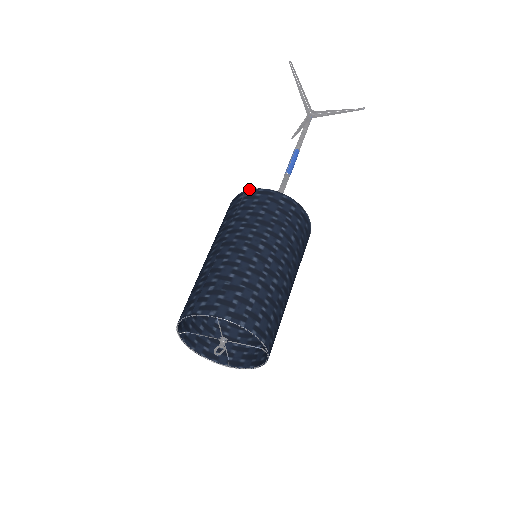
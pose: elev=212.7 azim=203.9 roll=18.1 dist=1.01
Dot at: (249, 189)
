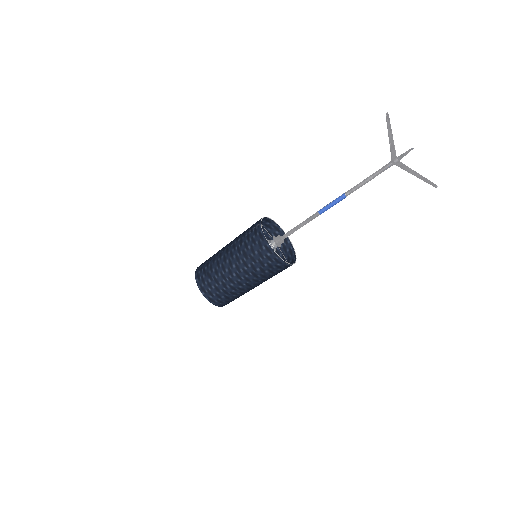
Dot at: (261, 224)
